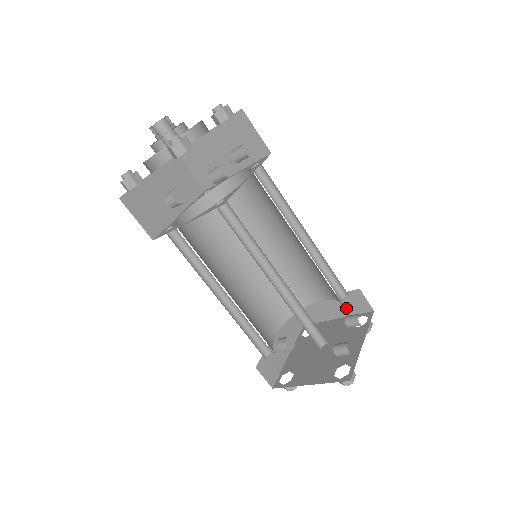
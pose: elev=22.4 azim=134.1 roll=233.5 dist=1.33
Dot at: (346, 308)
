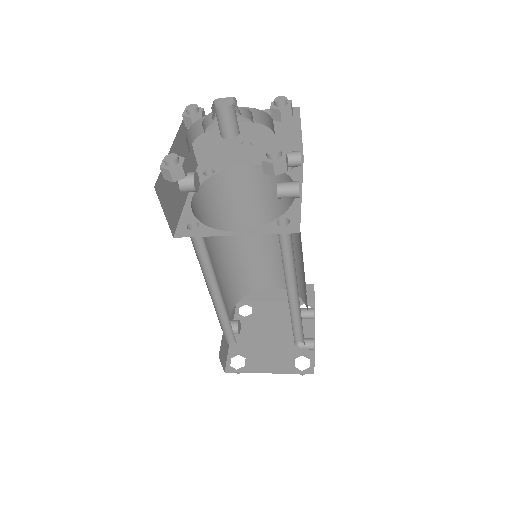
Dot at: occluded
